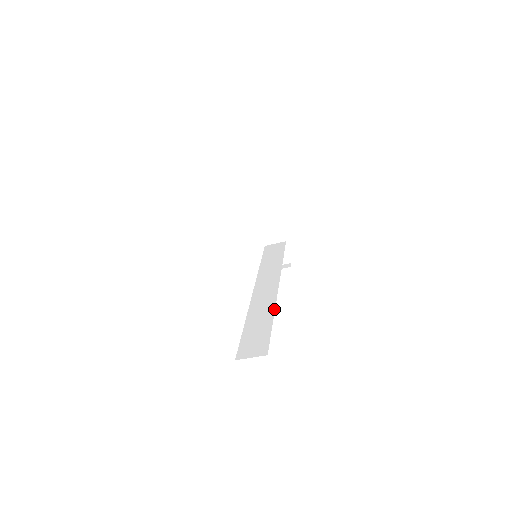
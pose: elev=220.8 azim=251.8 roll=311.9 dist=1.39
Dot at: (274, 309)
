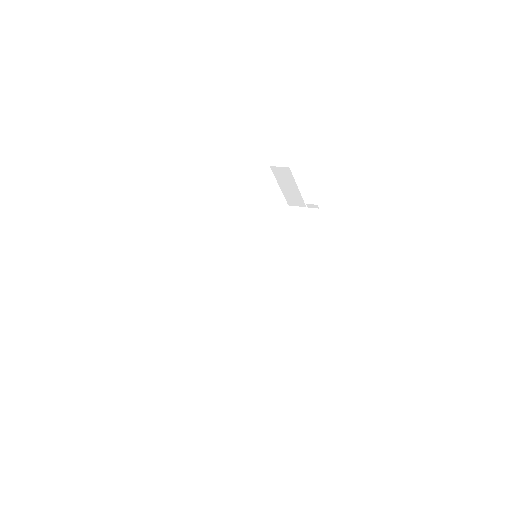
Dot at: occluded
